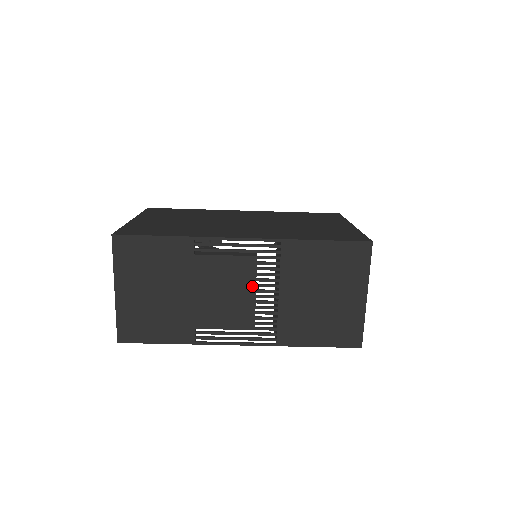
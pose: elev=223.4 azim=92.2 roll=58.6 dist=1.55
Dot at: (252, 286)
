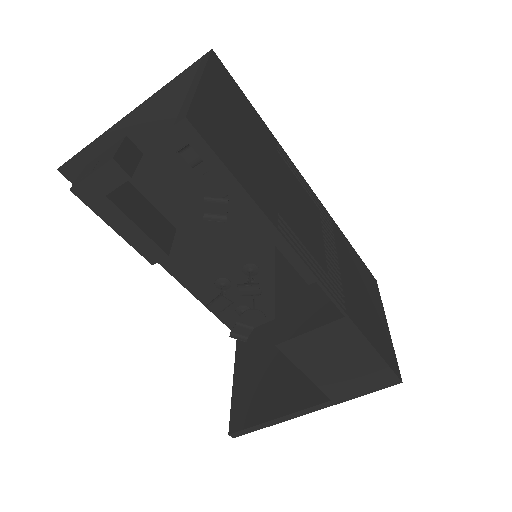
Dot at: (320, 229)
